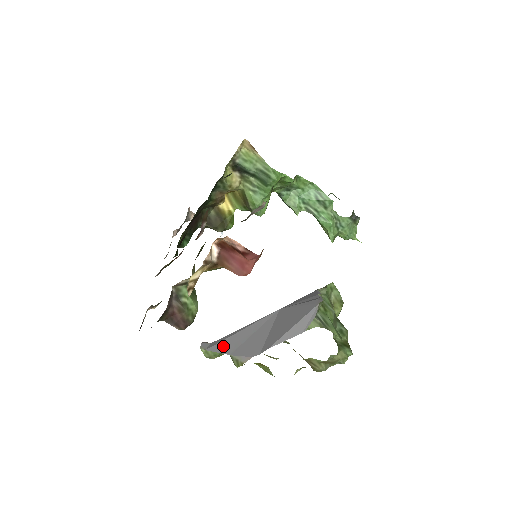
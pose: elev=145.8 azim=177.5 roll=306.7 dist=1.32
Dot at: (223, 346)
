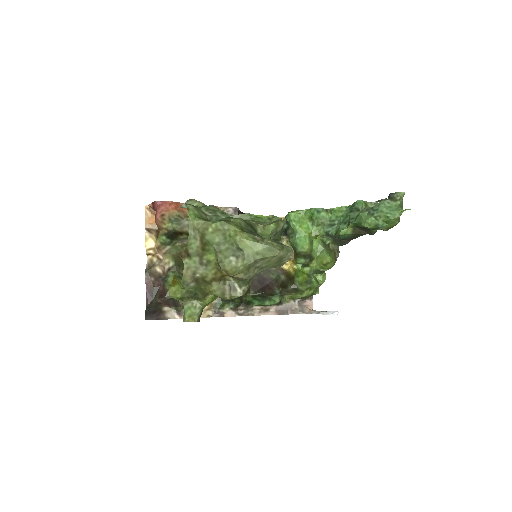
Dot at: (187, 302)
